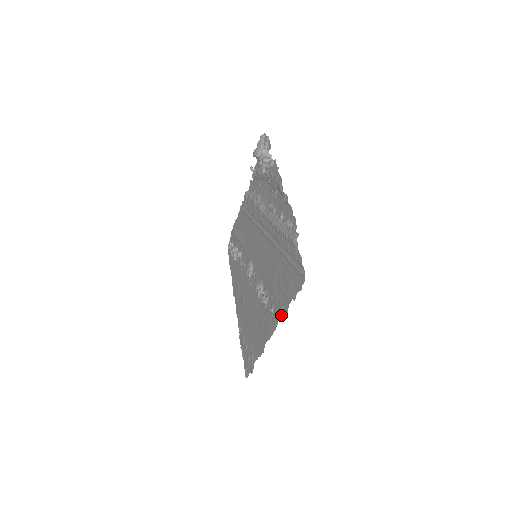
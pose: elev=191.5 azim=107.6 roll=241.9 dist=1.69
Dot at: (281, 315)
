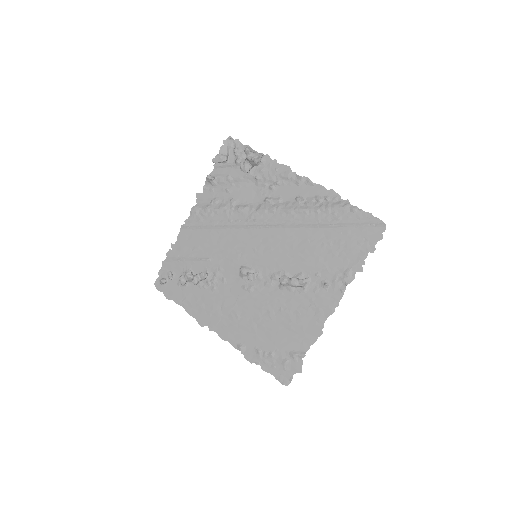
Dot at: (350, 278)
